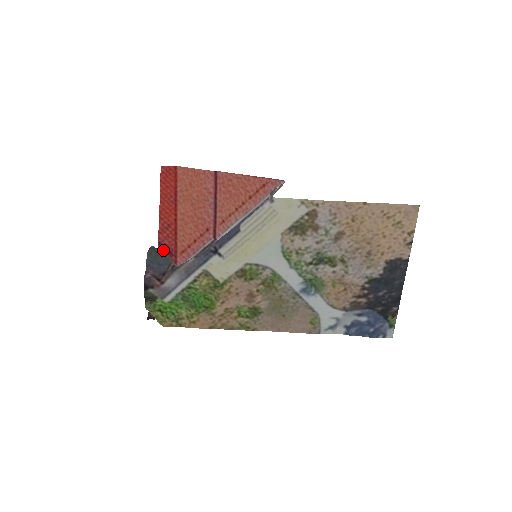
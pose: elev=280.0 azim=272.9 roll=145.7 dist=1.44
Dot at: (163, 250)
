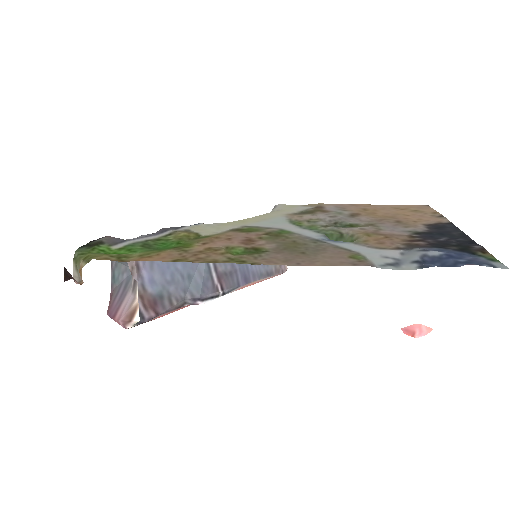
Dot at: occluded
